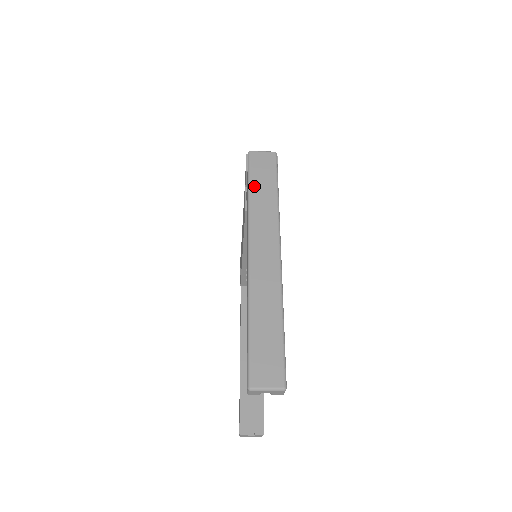
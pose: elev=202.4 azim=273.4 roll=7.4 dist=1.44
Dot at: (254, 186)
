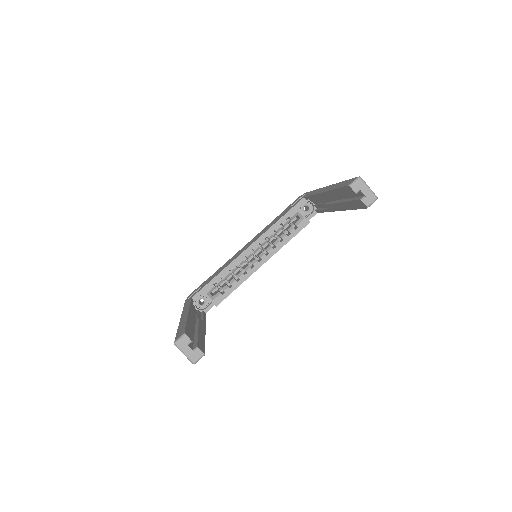
Dot at: occluded
